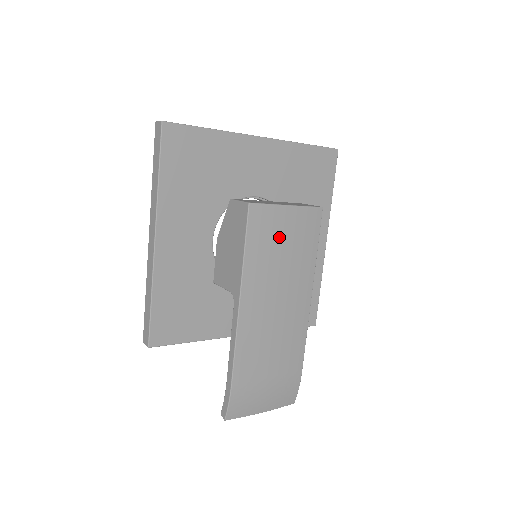
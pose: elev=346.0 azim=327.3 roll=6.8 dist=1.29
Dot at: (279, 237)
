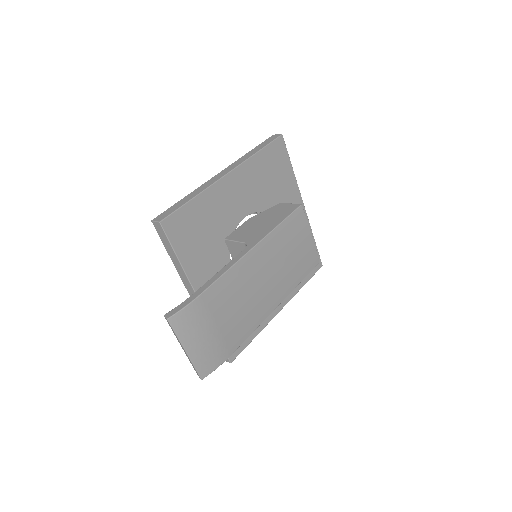
Dot at: (296, 243)
